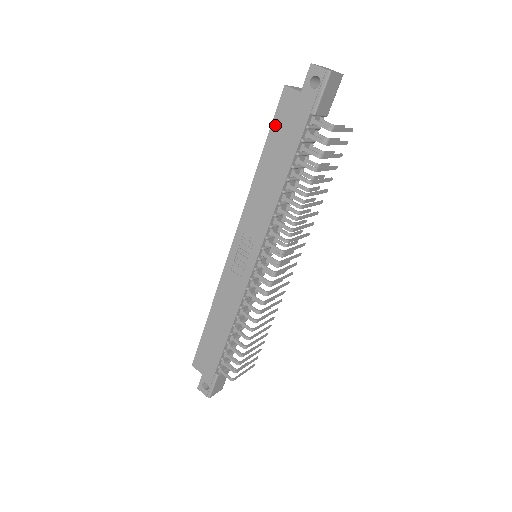
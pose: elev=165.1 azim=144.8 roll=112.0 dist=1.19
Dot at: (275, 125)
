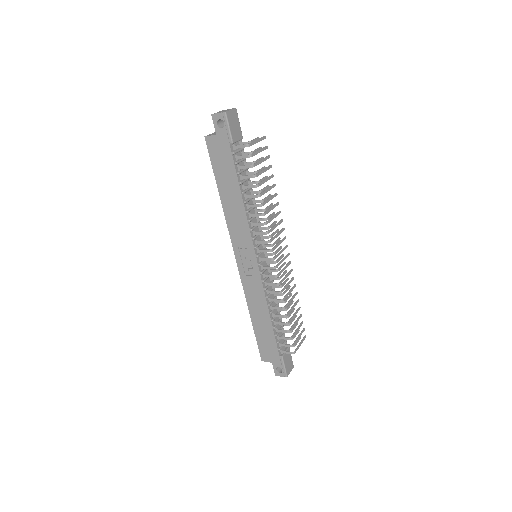
Dot at: (214, 164)
